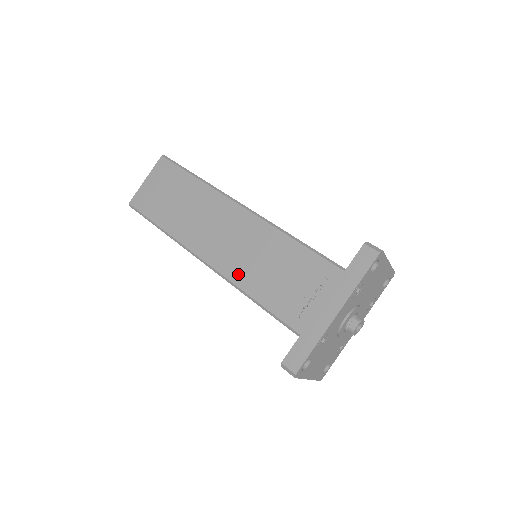
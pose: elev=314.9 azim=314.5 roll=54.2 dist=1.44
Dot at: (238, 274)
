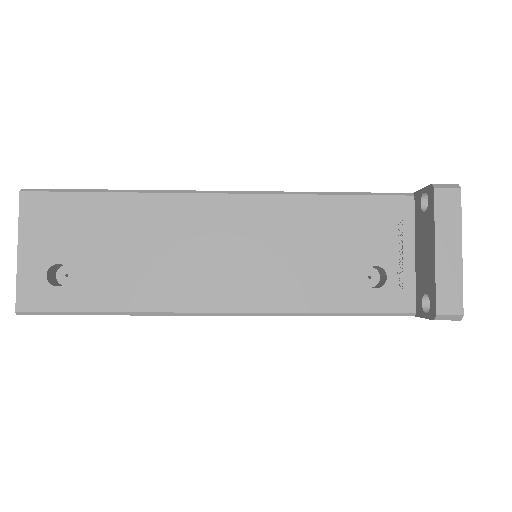
Dot at: occluded
